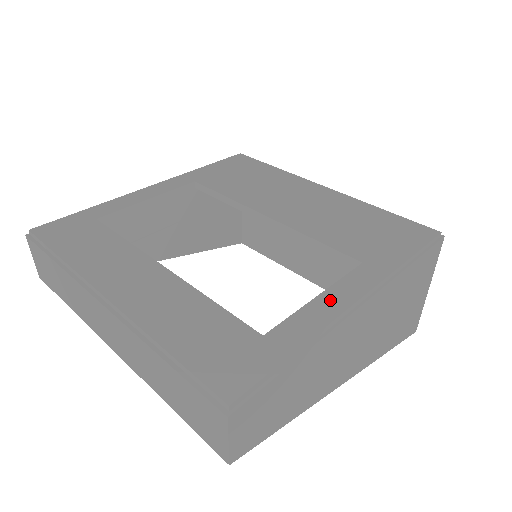
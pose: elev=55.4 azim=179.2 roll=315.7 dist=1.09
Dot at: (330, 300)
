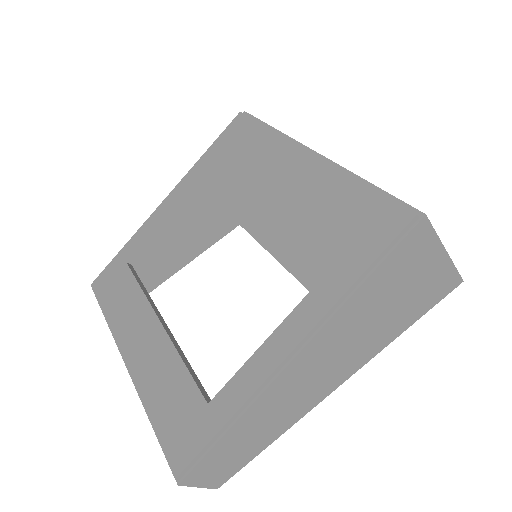
Dot at: (266, 355)
